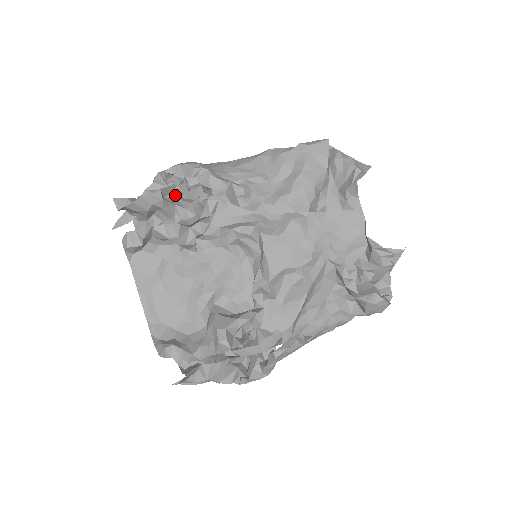
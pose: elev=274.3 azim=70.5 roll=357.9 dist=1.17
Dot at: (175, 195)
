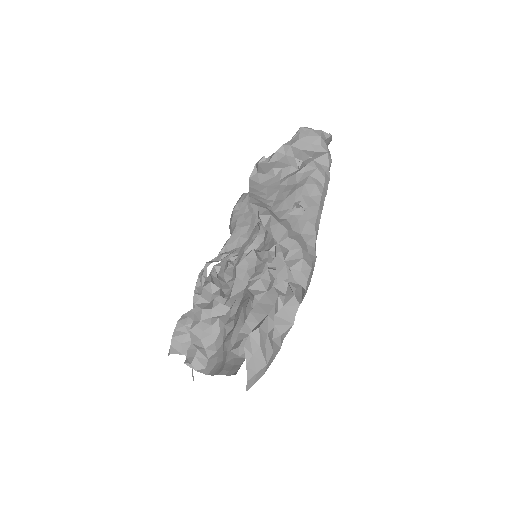
Dot at: occluded
